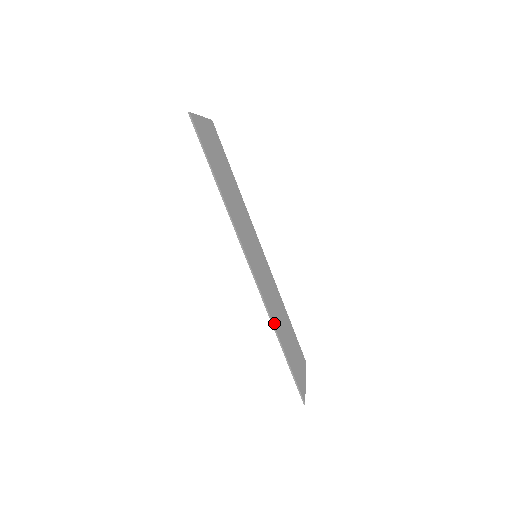
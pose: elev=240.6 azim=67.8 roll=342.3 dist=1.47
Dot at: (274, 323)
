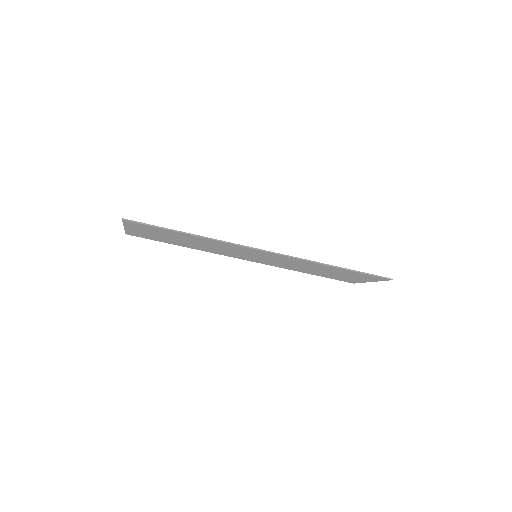
Dot at: (319, 263)
